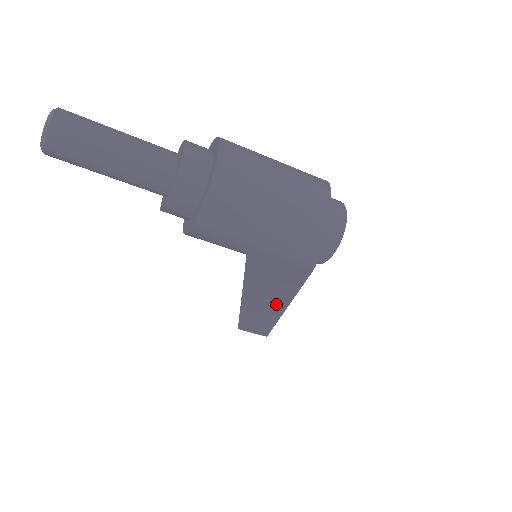
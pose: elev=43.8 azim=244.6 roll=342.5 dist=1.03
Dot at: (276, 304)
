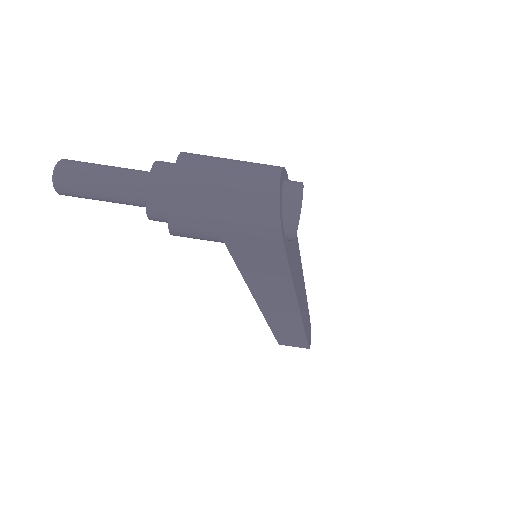
Dot at: (286, 298)
